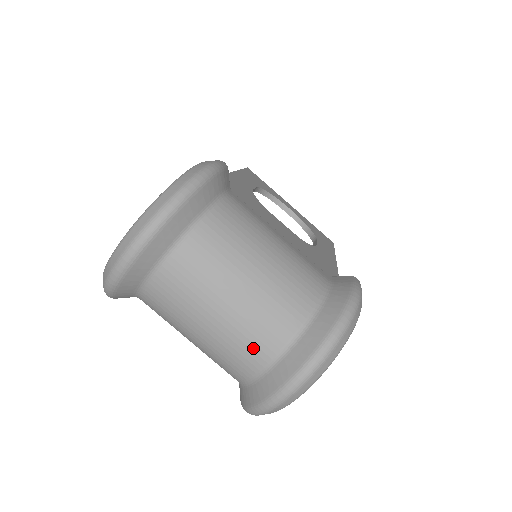
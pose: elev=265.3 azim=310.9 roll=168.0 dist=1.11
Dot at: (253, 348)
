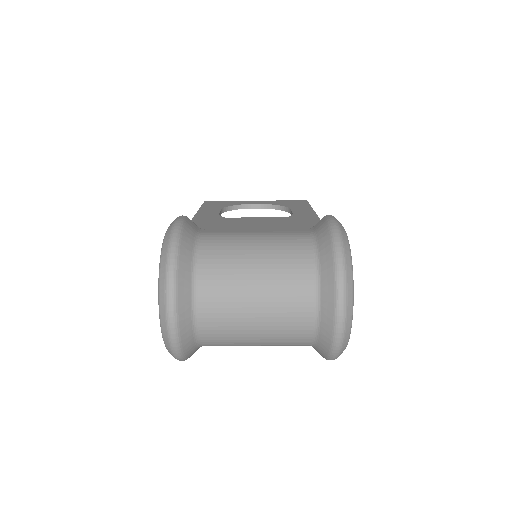
Dot at: (297, 316)
